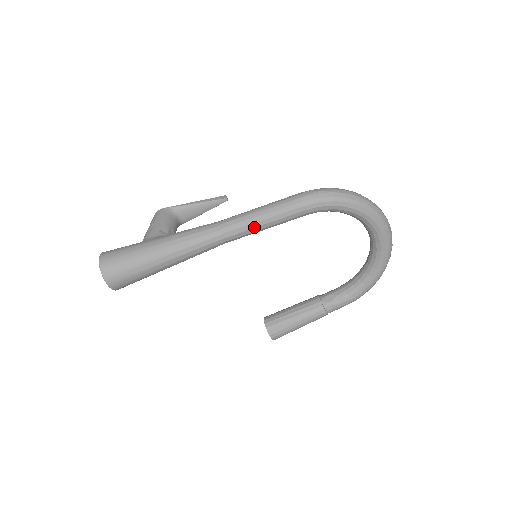
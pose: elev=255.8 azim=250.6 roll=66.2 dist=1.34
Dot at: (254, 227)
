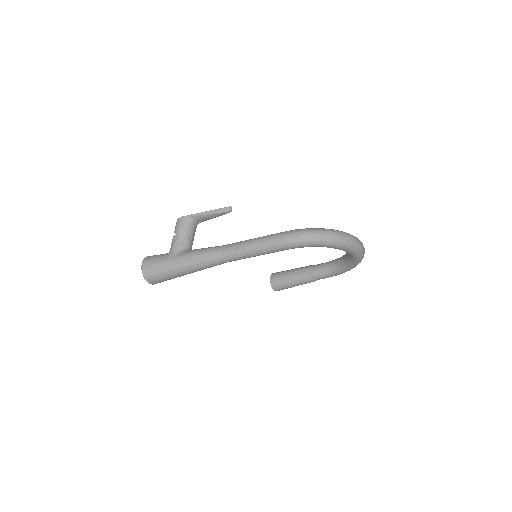
Dot at: (247, 257)
